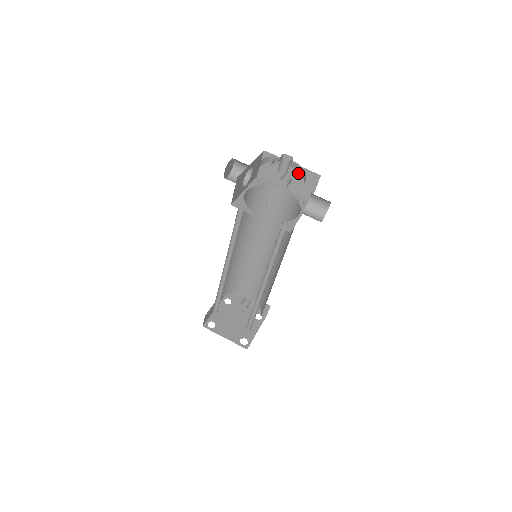
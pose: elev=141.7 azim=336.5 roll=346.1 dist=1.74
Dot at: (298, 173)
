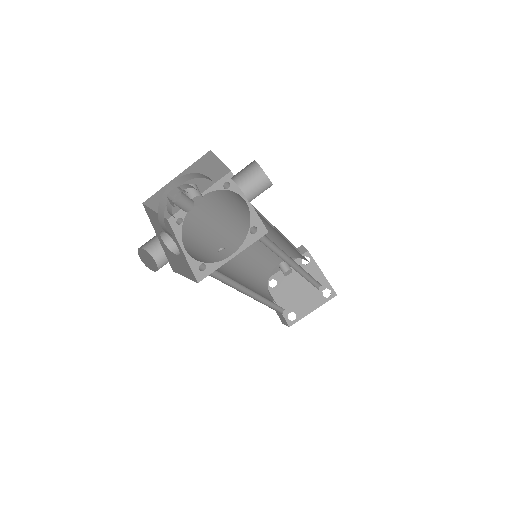
Dot at: occluded
